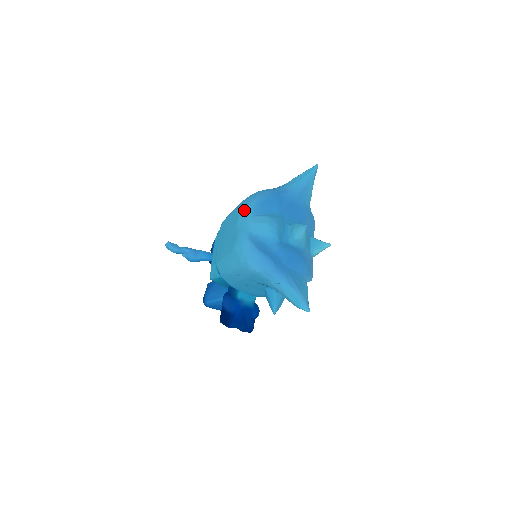
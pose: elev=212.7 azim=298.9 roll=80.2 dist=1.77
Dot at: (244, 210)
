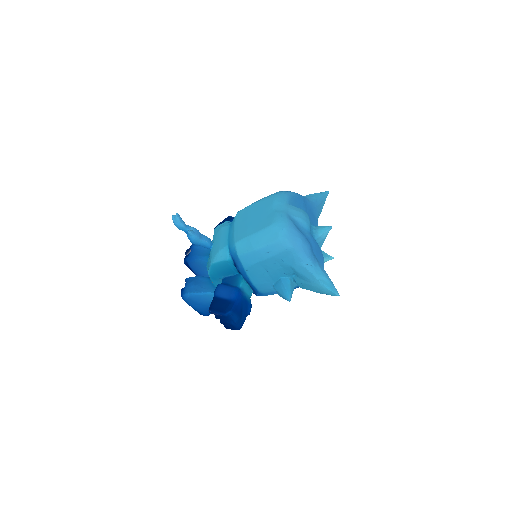
Dot at: (280, 198)
